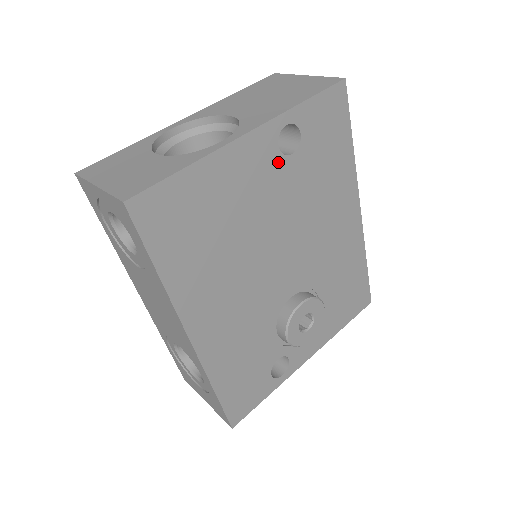
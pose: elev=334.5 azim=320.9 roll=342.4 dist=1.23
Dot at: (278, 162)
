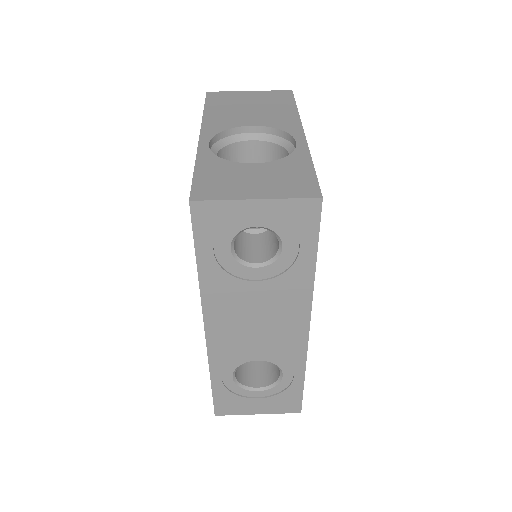
Dot at: occluded
